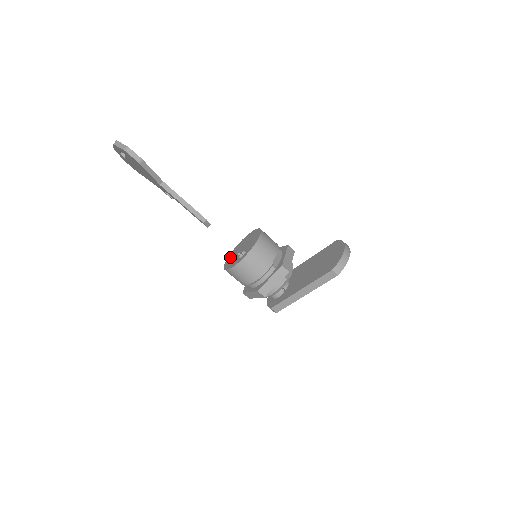
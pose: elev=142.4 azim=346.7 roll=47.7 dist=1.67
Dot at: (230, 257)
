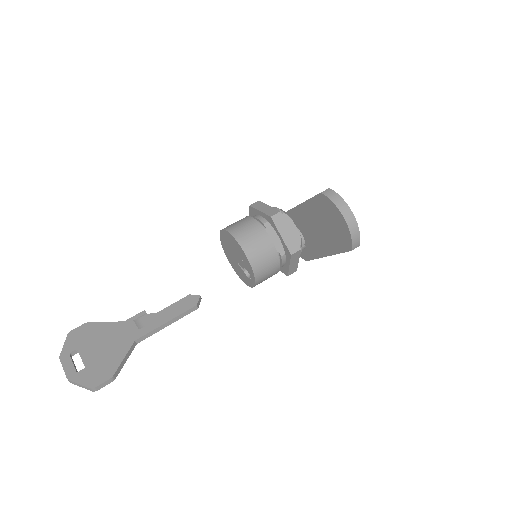
Dot at: (229, 260)
